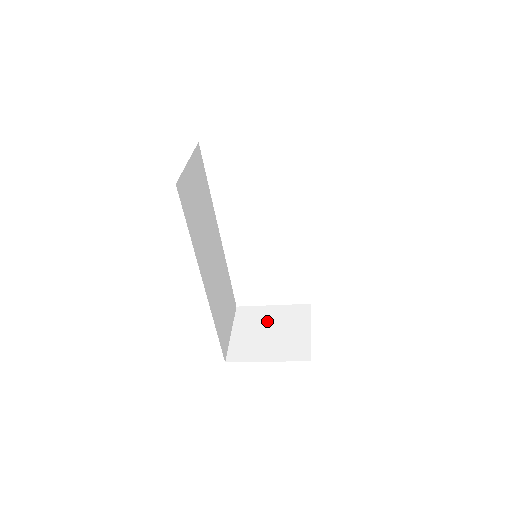
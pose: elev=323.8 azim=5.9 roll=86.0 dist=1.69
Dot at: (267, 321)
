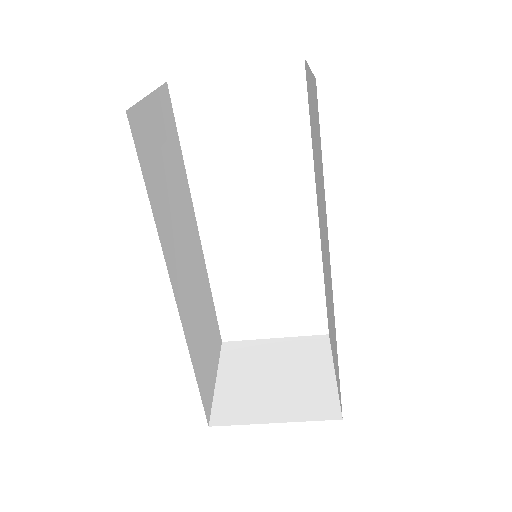
Dot at: (268, 361)
